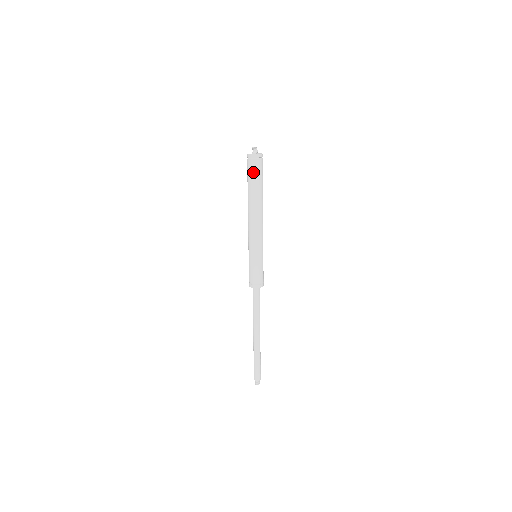
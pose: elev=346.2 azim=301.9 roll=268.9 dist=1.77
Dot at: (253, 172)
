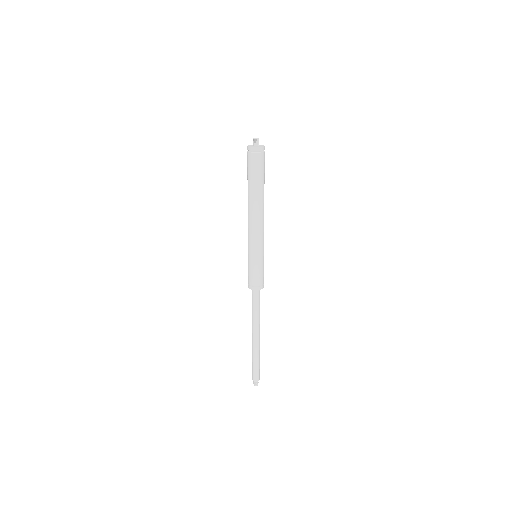
Dot at: (259, 167)
